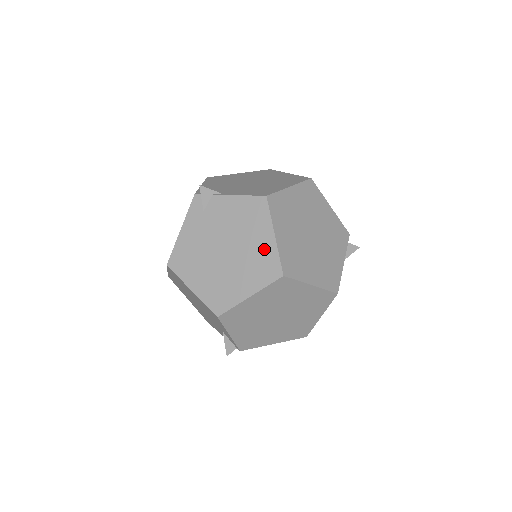
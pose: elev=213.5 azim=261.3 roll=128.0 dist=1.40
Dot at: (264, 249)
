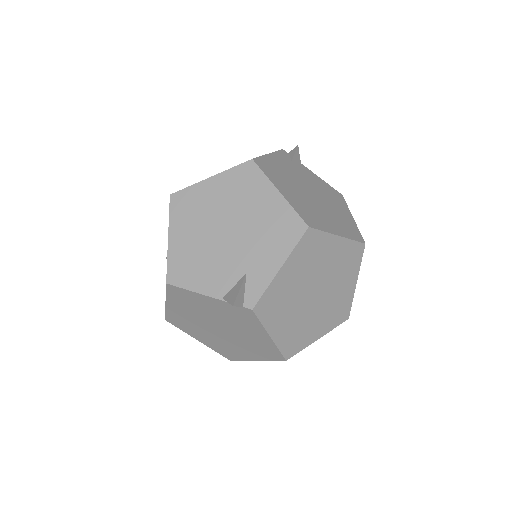
Dot at: (346, 218)
